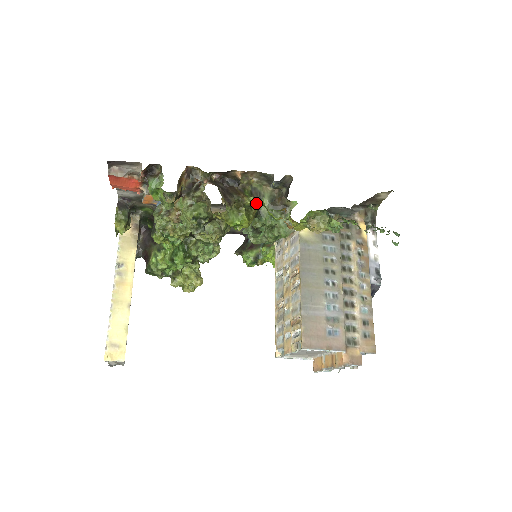
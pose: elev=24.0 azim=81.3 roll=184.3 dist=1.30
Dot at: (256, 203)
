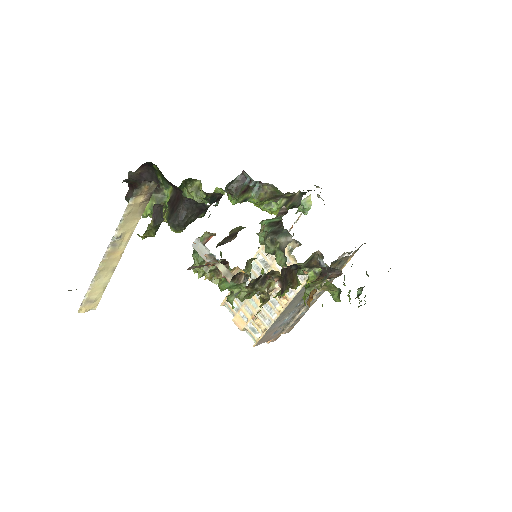
Dot at: occluded
